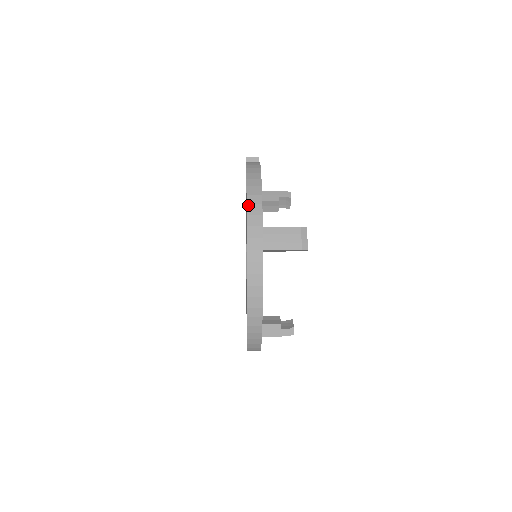
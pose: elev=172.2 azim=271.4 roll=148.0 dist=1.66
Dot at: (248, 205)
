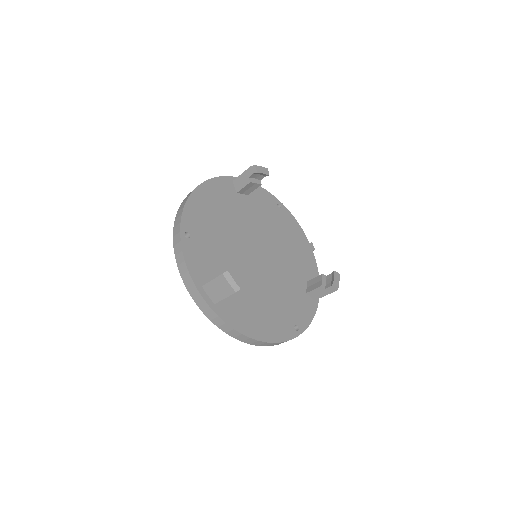
Dot at: occluded
